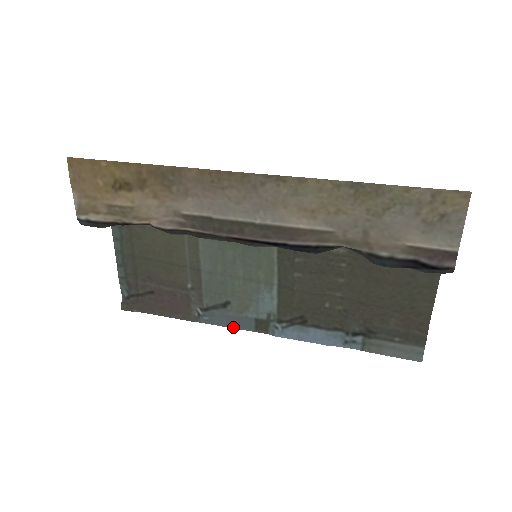
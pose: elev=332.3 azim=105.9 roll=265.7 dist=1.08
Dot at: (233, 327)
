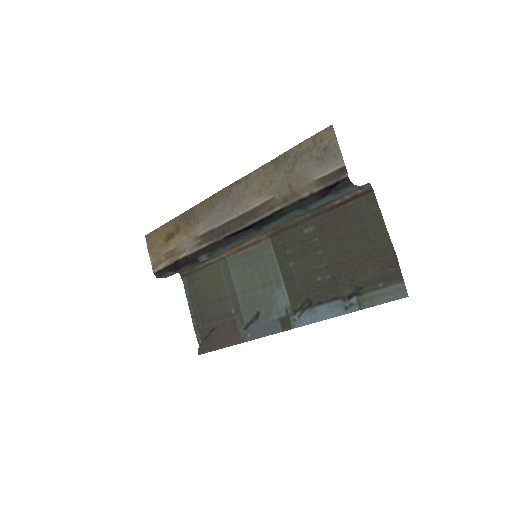
Dot at: (268, 335)
